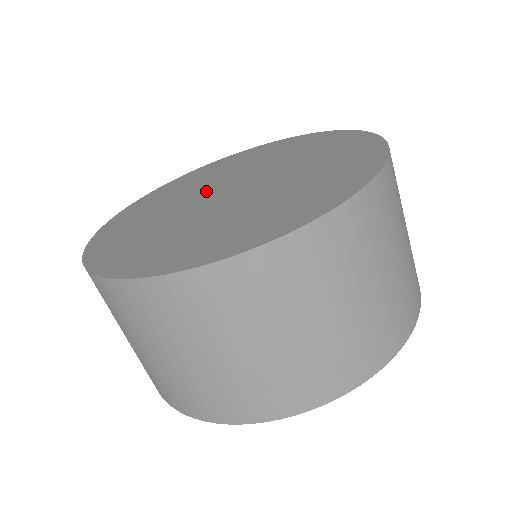
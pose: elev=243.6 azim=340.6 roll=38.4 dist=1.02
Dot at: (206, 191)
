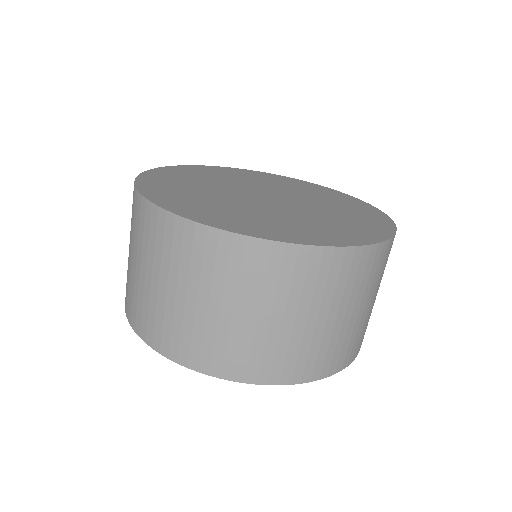
Dot at: (240, 189)
